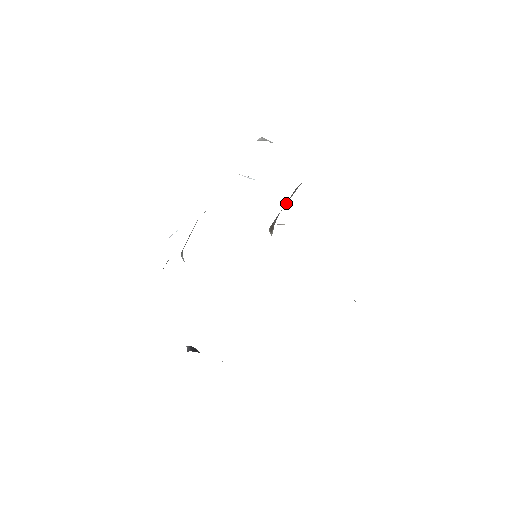
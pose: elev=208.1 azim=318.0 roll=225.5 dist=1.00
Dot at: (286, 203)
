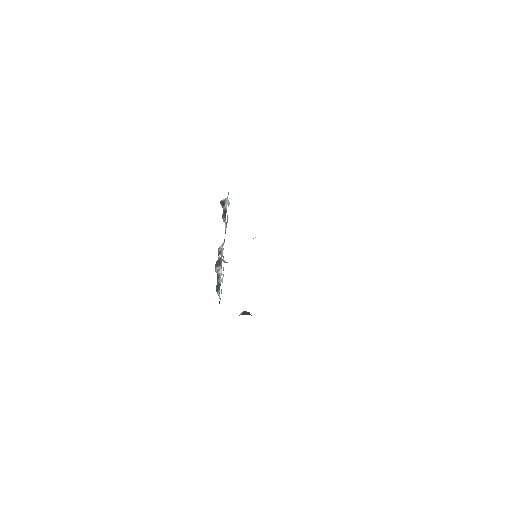
Dot at: occluded
